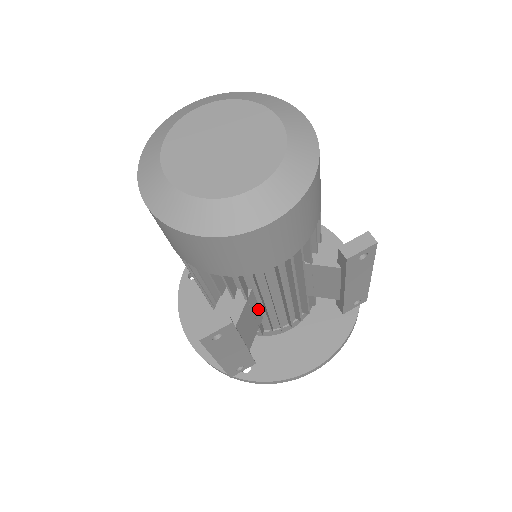
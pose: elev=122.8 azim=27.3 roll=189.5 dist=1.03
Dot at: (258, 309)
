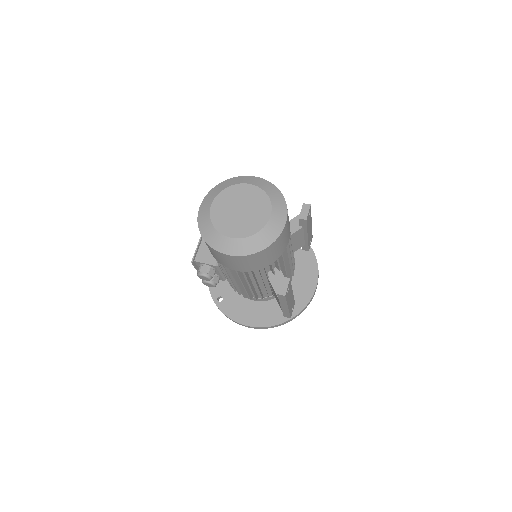
Dot at: occluded
